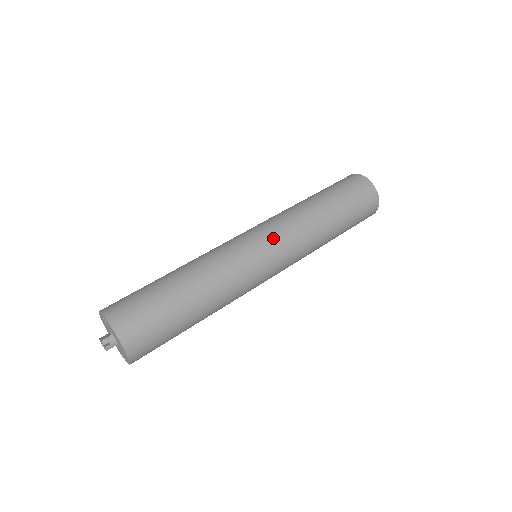
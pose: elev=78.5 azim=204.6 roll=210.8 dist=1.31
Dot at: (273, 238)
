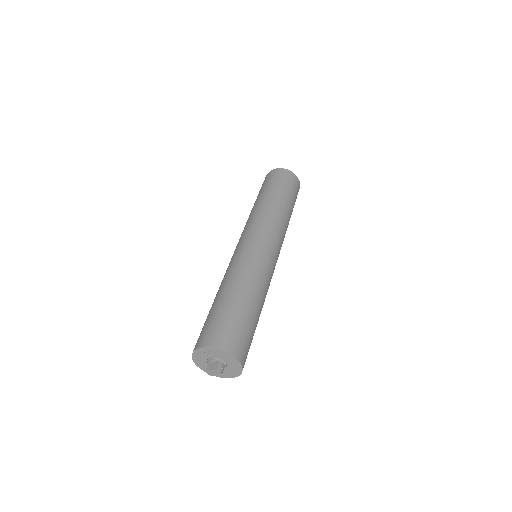
Dot at: (272, 239)
